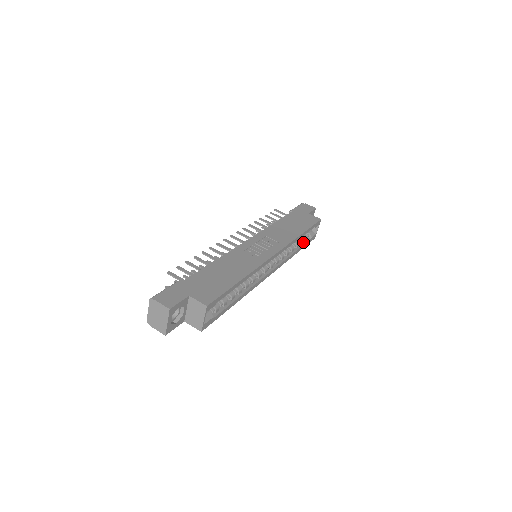
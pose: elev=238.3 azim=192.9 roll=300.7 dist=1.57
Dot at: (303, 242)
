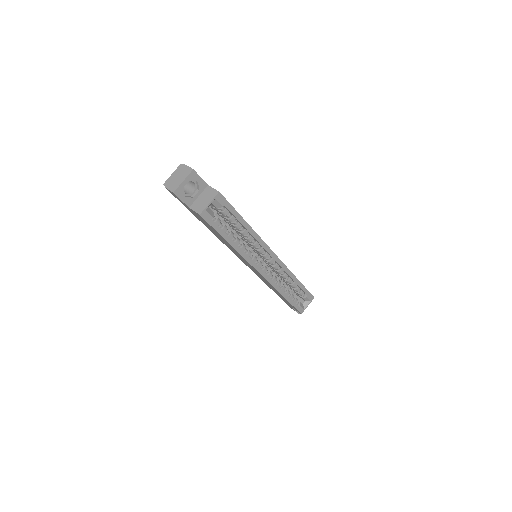
Dot at: (292, 300)
